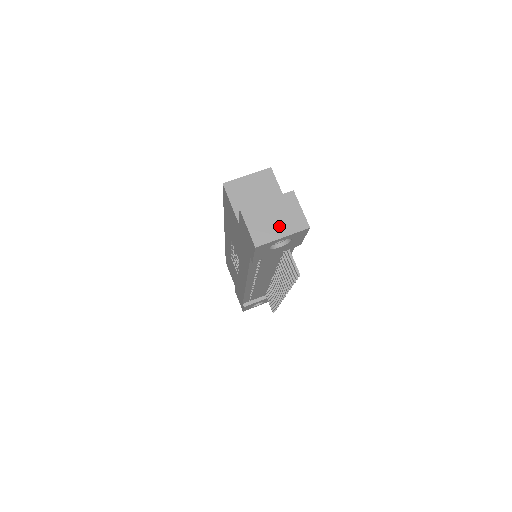
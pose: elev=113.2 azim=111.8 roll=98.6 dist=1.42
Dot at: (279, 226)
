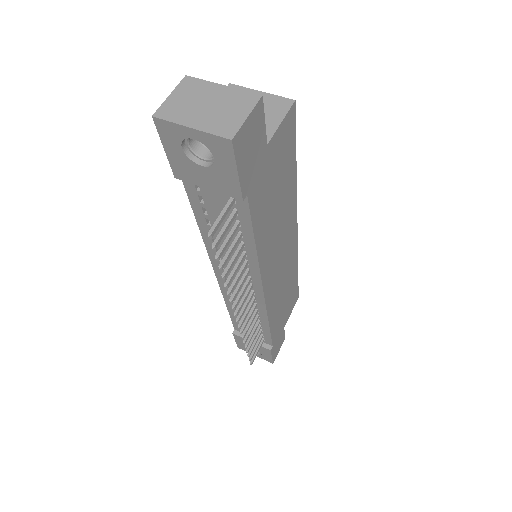
Dot at: (202, 115)
